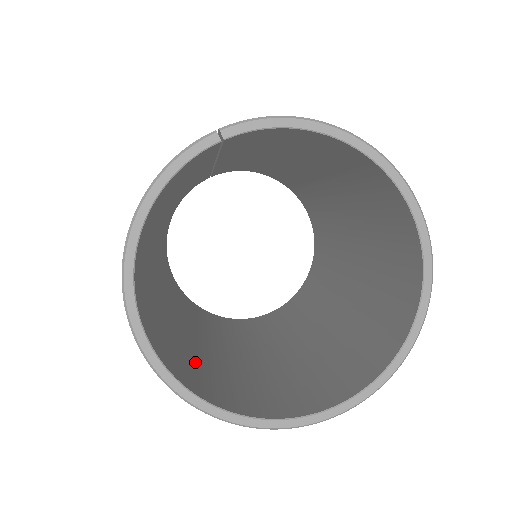
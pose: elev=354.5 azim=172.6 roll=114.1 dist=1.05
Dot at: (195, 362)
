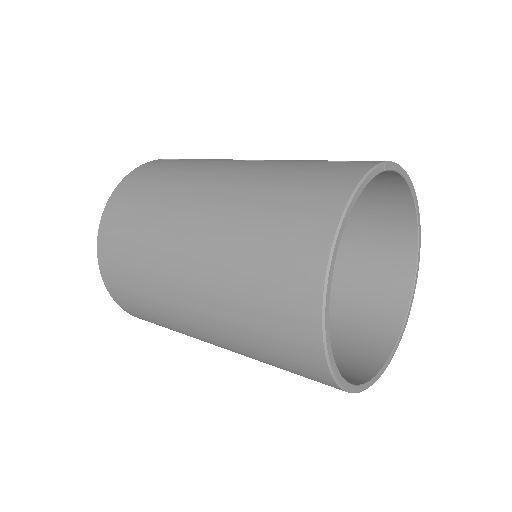
Dot at: occluded
